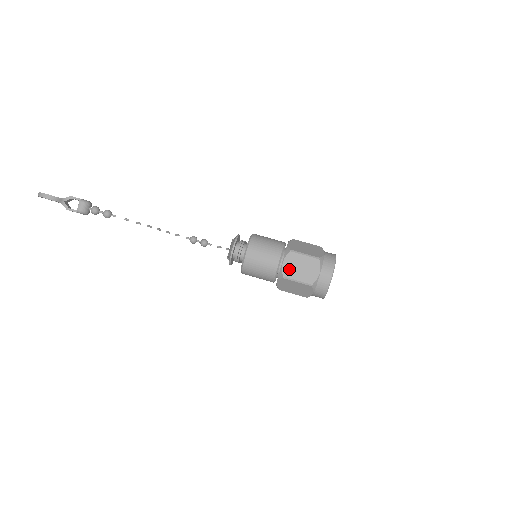
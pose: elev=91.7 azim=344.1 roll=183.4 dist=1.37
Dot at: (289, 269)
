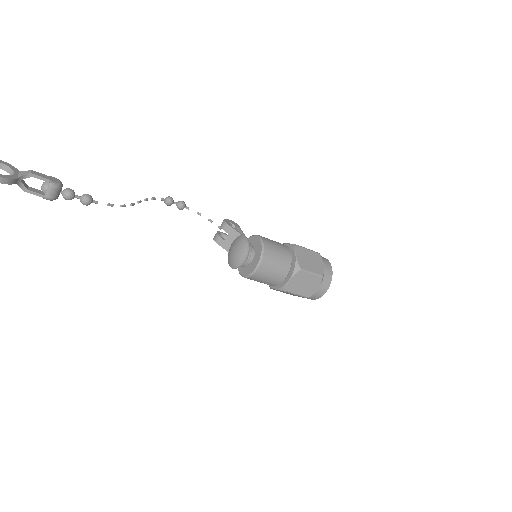
Dot at: (294, 285)
